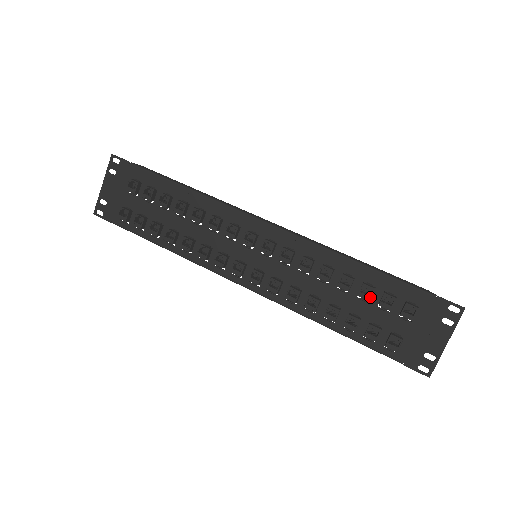
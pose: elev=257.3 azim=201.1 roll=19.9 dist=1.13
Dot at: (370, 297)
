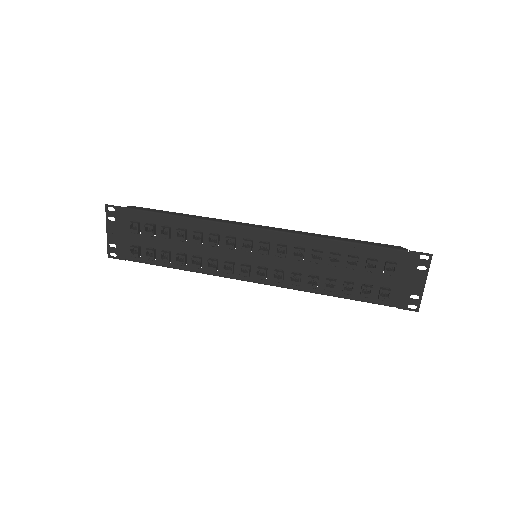
Dot at: (357, 266)
